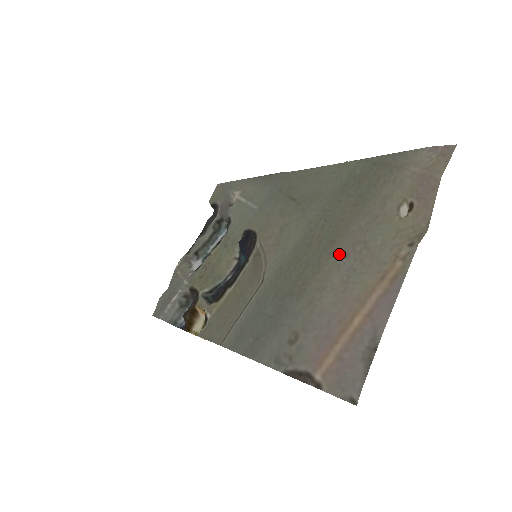
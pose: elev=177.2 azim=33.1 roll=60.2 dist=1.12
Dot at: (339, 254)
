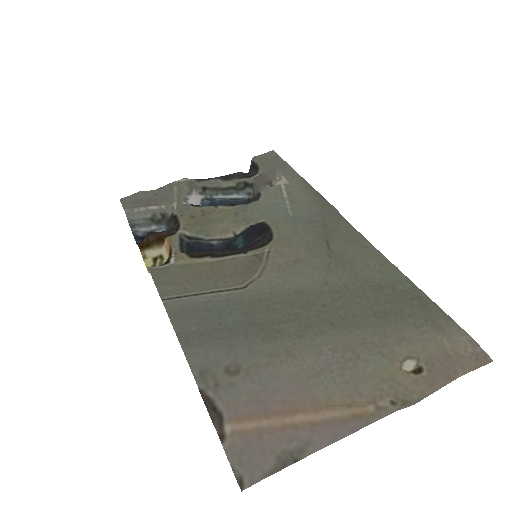
Dot at: (329, 342)
